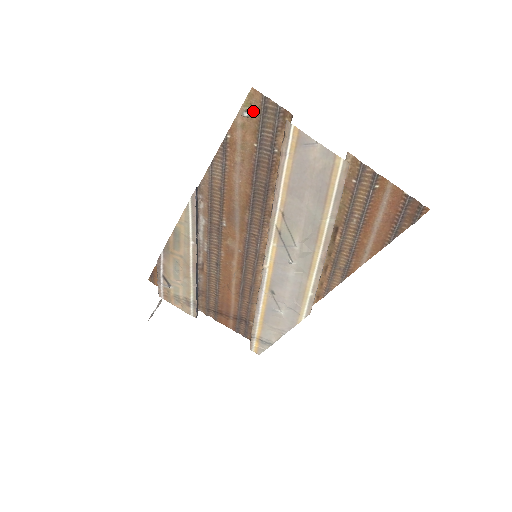
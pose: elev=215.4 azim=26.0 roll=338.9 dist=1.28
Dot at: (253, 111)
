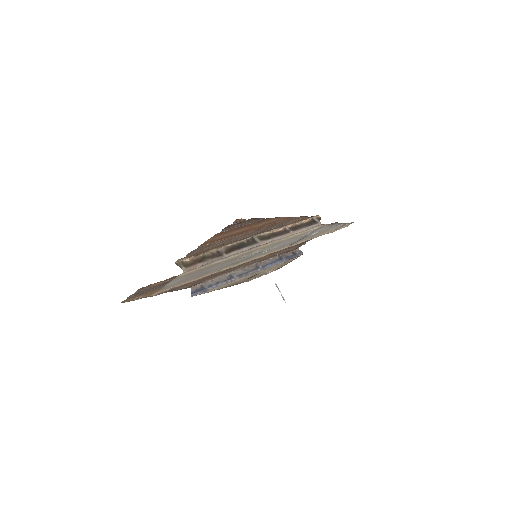
Dot at: (137, 297)
